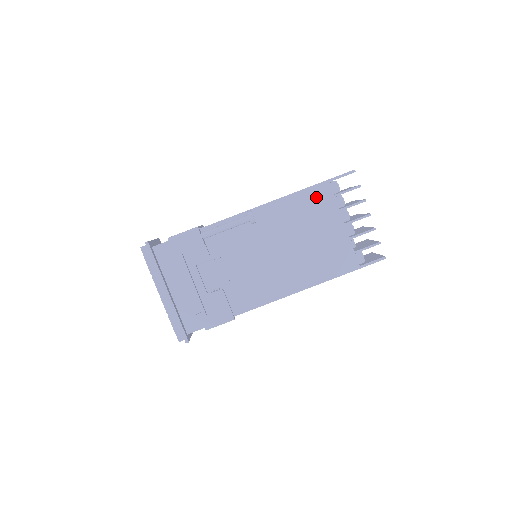
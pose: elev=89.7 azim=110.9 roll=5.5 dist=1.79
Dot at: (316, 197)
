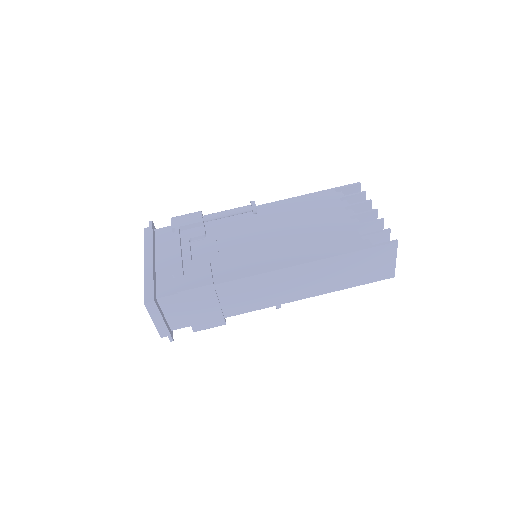
Dot at: (320, 198)
